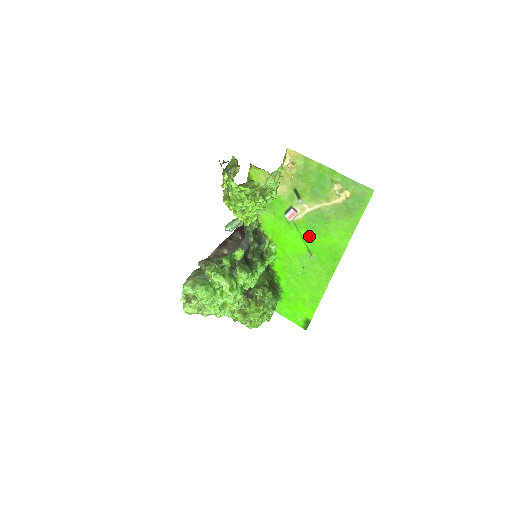
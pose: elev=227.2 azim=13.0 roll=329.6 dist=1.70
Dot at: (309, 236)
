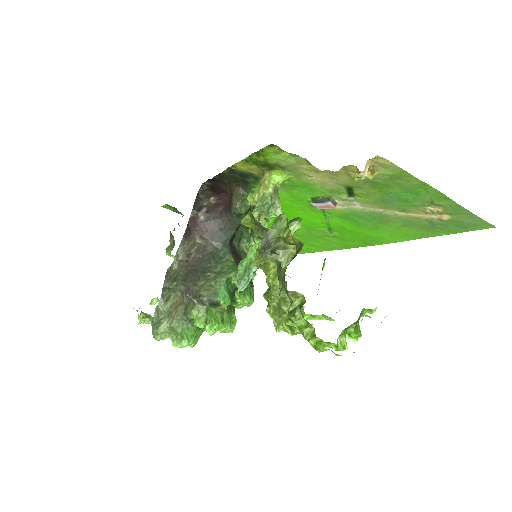
Dot at: (340, 222)
